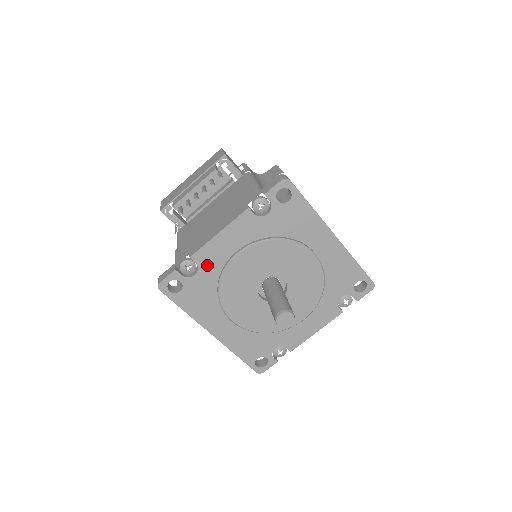
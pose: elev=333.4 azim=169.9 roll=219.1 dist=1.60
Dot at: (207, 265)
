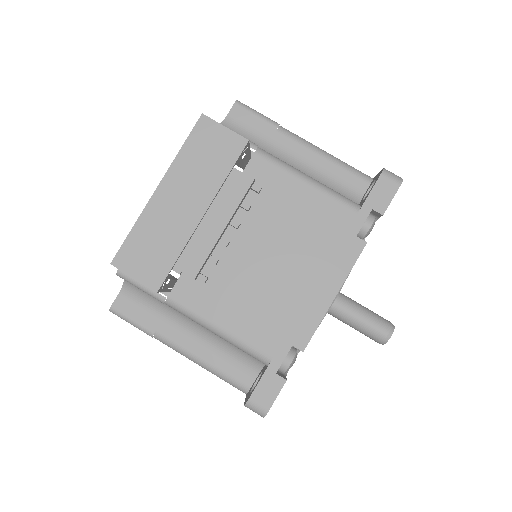
Dot at: occluded
